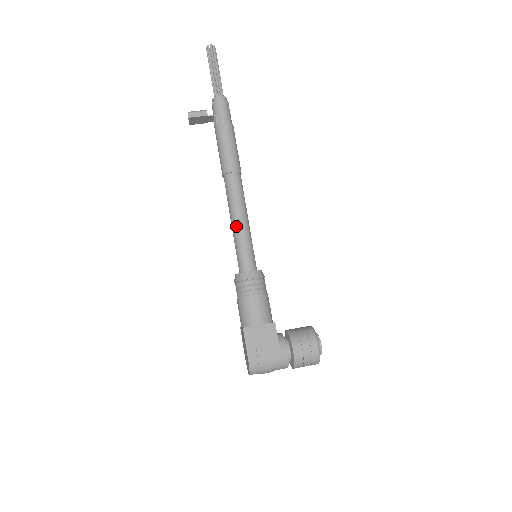
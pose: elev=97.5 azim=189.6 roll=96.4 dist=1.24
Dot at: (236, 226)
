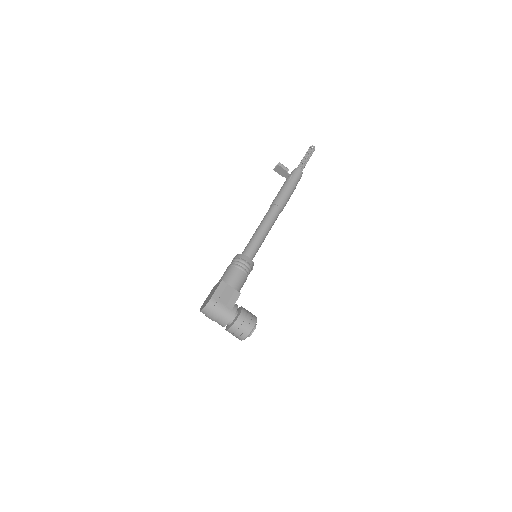
Dot at: (259, 231)
